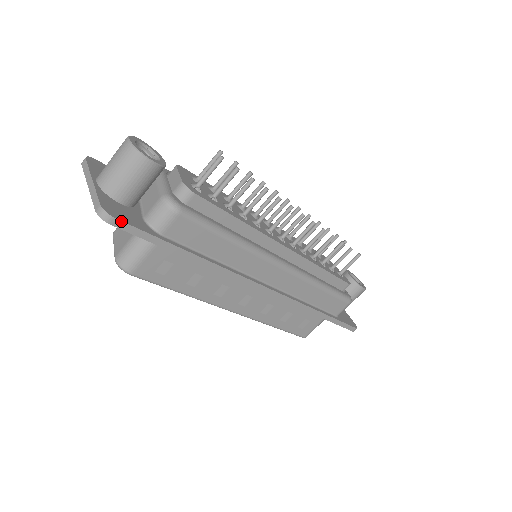
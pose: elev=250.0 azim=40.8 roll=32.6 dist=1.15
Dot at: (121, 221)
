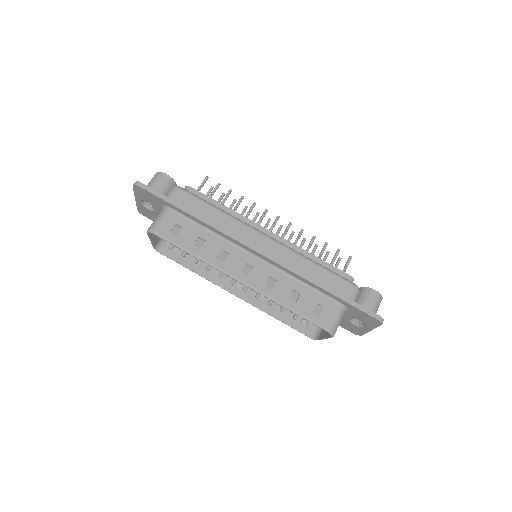
Dot at: (144, 185)
